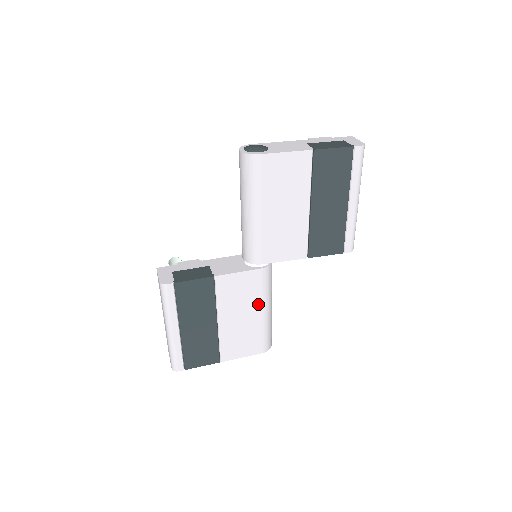
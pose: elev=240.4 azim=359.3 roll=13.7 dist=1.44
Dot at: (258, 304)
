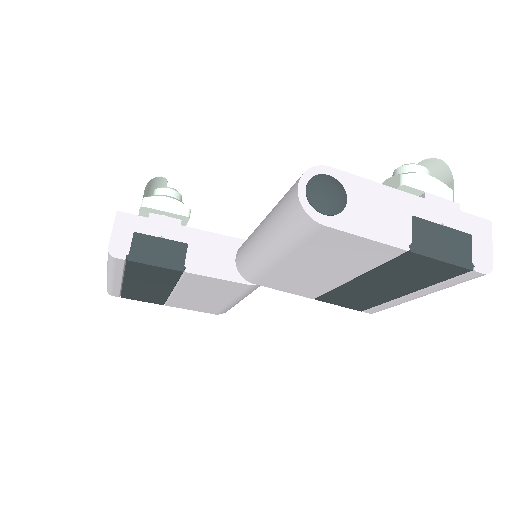
Dot at: (230, 297)
